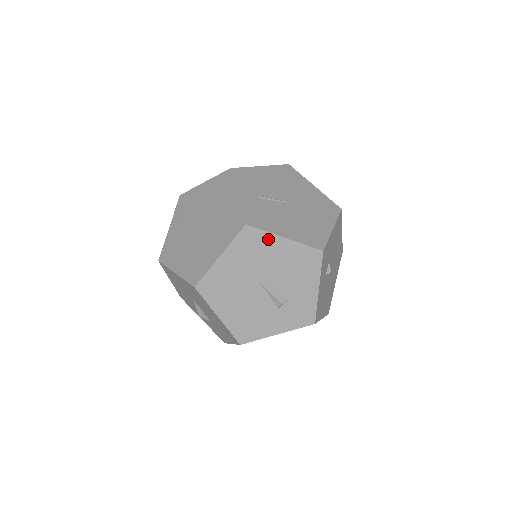
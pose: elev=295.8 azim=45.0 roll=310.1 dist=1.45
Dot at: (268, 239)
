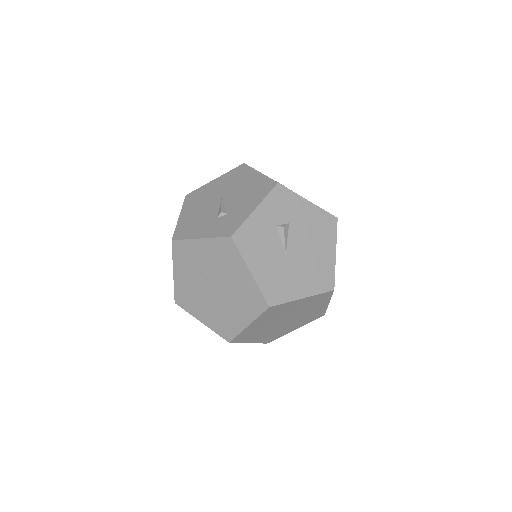
Dot at: (249, 172)
